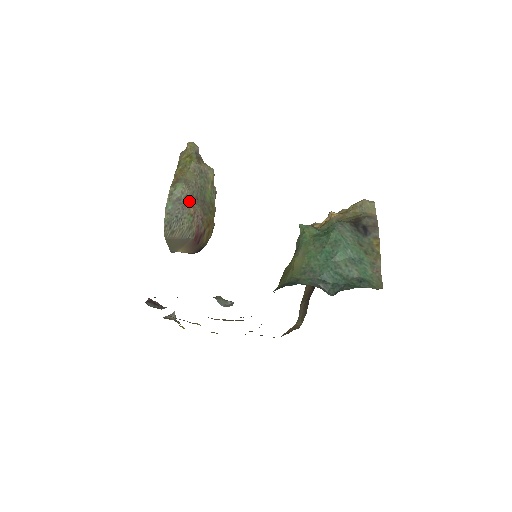
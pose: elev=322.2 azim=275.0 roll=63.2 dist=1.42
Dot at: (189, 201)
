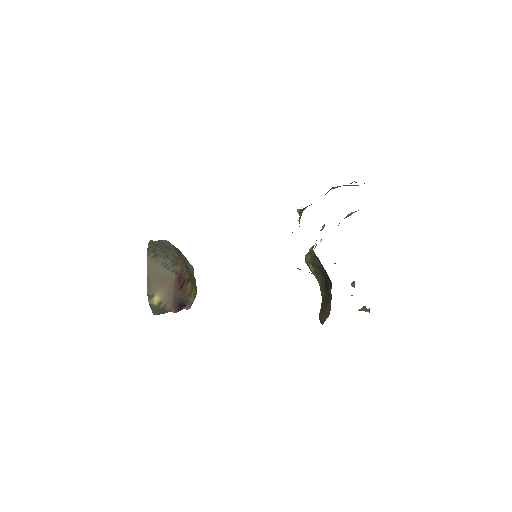
Dot at: (173, 249)
